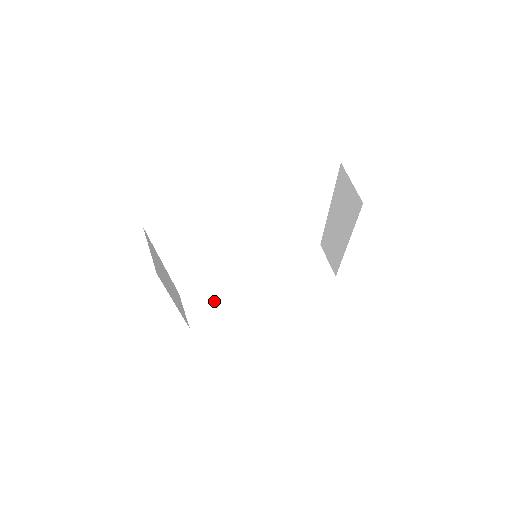
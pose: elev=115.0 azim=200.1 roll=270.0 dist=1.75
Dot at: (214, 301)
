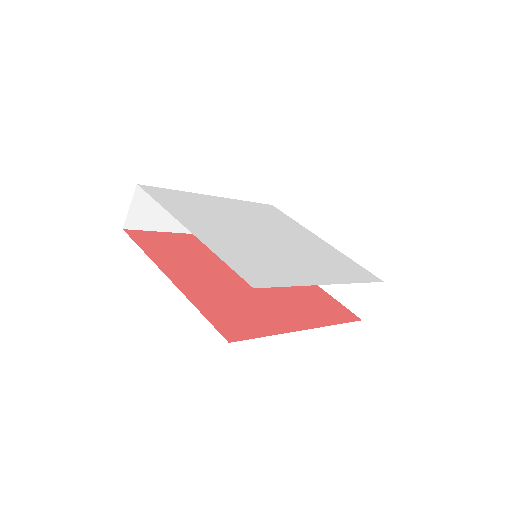
Dot at: (163, 211)
